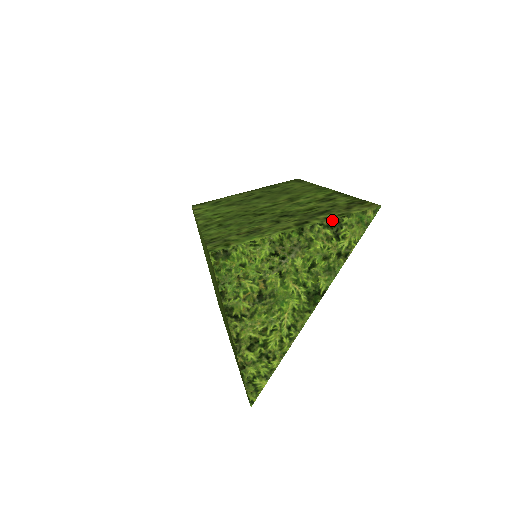
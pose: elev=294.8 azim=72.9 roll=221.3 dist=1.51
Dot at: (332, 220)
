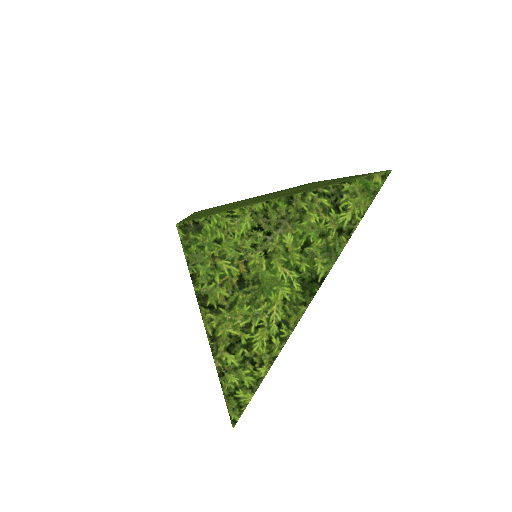
Dot at: (329, 187)
